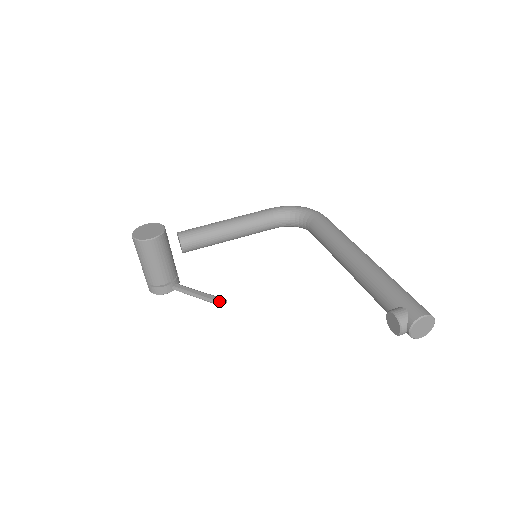
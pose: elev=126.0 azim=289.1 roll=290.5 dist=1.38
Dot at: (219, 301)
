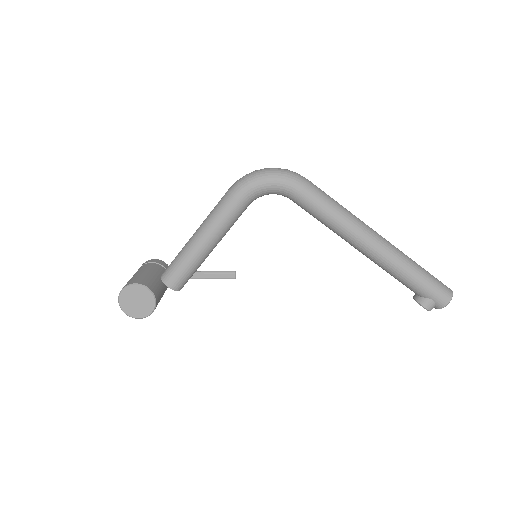
Dot at: (231, 278)
